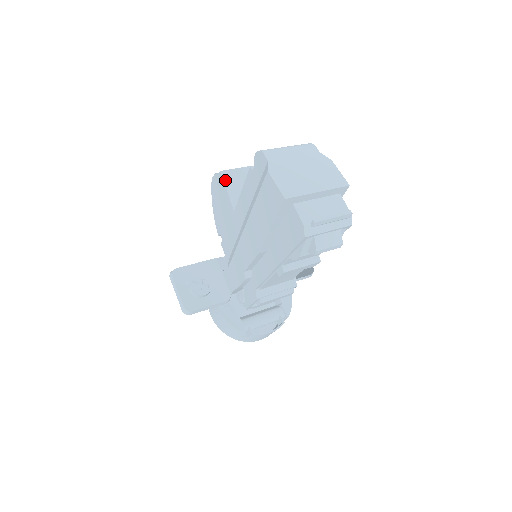
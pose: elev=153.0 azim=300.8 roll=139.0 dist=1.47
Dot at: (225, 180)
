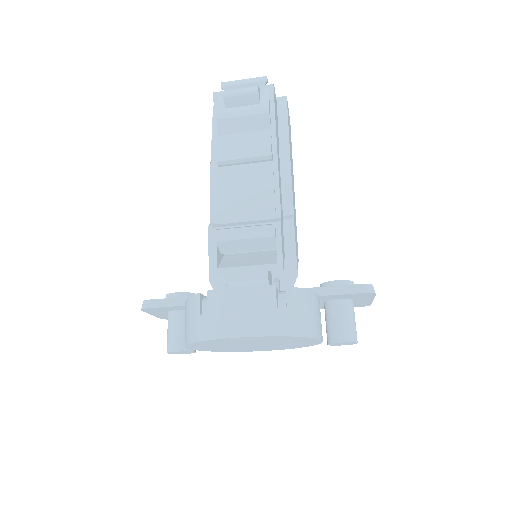
Dot at: occluded
